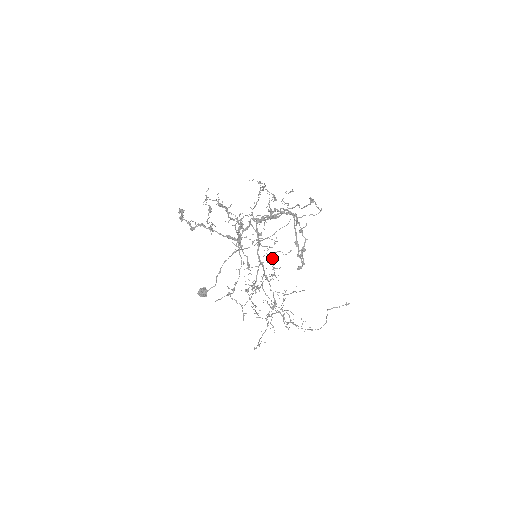
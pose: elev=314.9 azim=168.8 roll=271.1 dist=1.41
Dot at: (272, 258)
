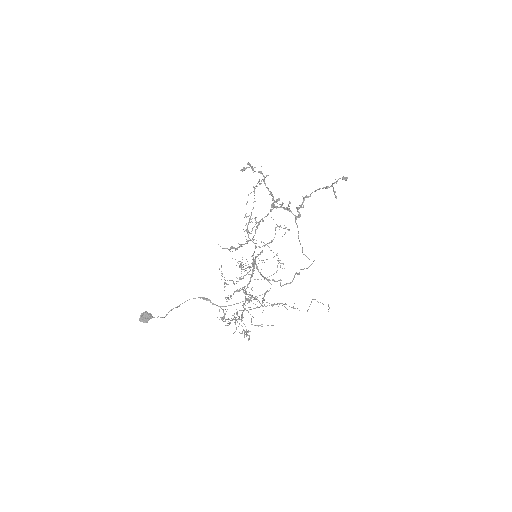
Dot at: occluded
